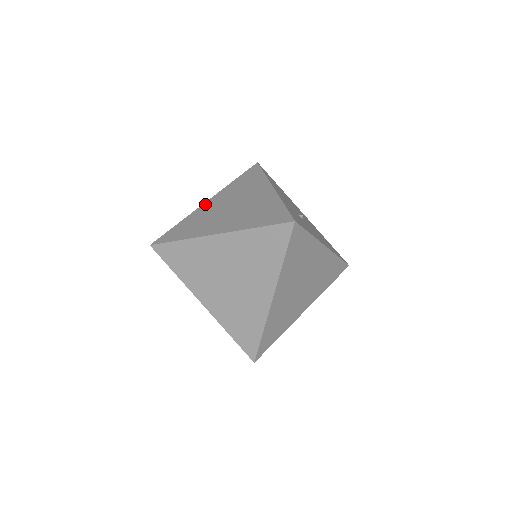
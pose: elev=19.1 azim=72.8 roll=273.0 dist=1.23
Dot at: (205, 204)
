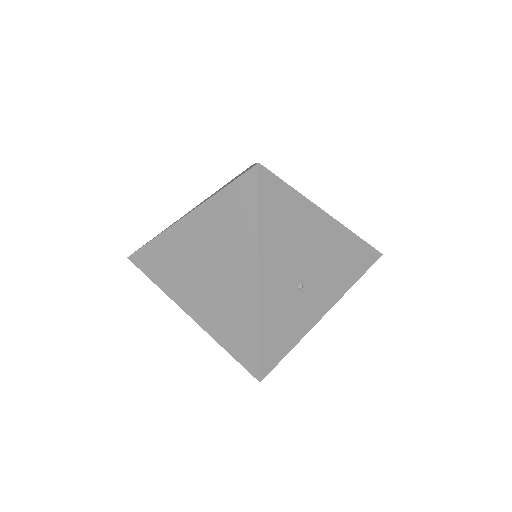
Dot at: (181, 224)
